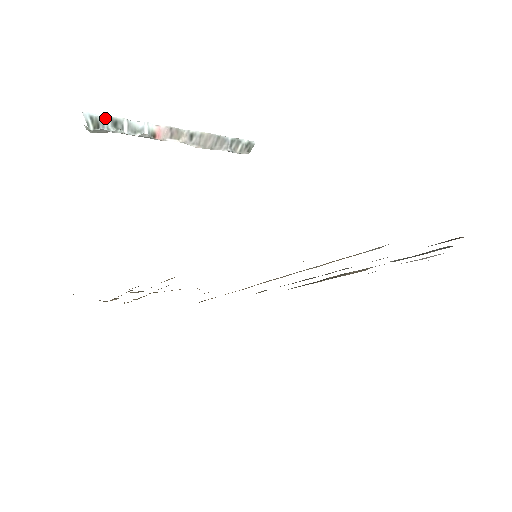
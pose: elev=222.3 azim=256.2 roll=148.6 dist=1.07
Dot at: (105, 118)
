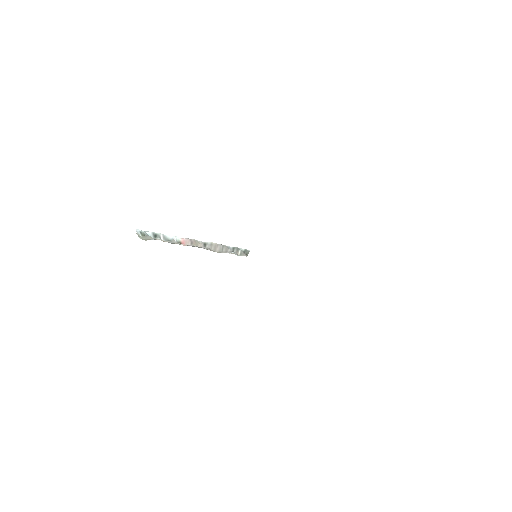
Dot at: (149, 233)
